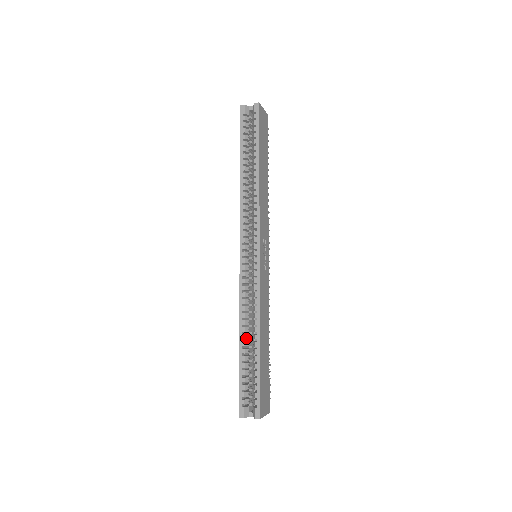
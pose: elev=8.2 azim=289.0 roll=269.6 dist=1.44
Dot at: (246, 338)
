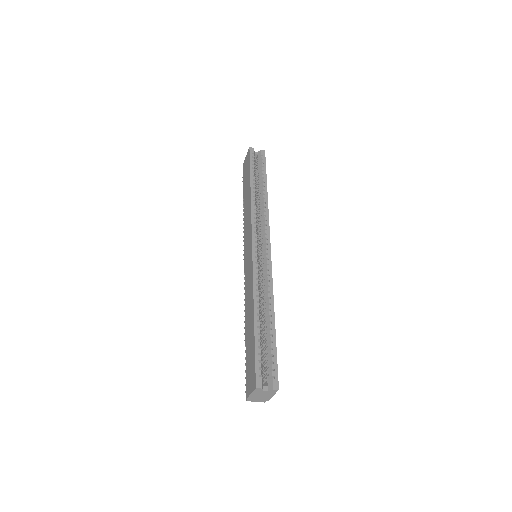
Dot at: (259, 314)
